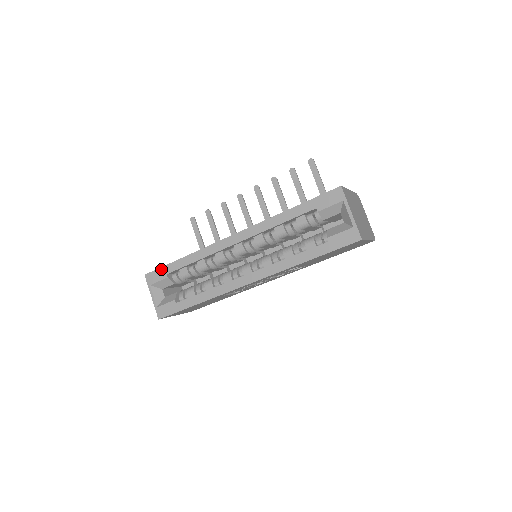
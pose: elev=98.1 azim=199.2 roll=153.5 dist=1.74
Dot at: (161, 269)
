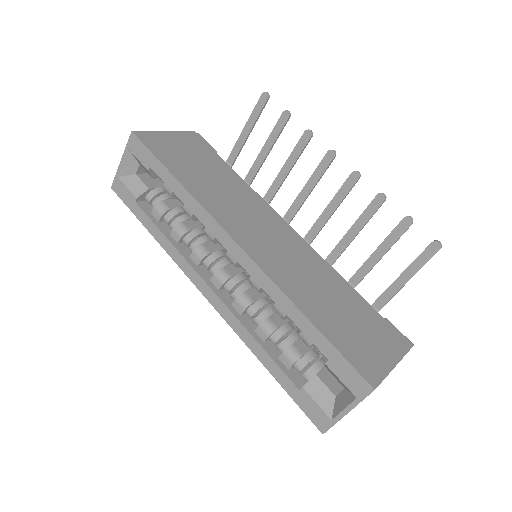
Dot at: (149, 154)
